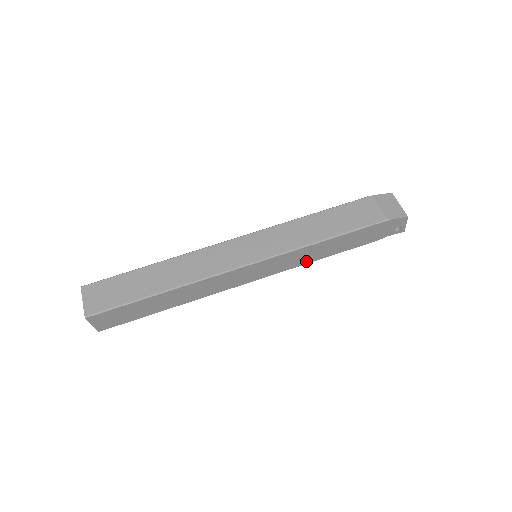
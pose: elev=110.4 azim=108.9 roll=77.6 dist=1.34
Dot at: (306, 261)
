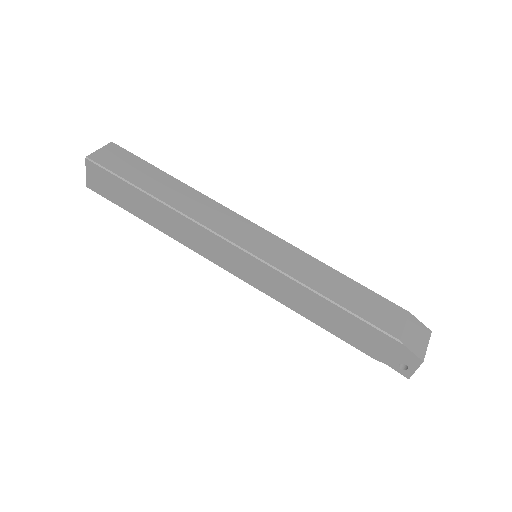
Dot at: (291, 304)
